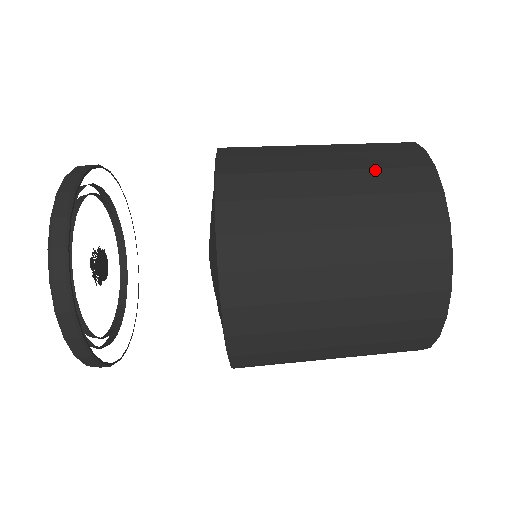
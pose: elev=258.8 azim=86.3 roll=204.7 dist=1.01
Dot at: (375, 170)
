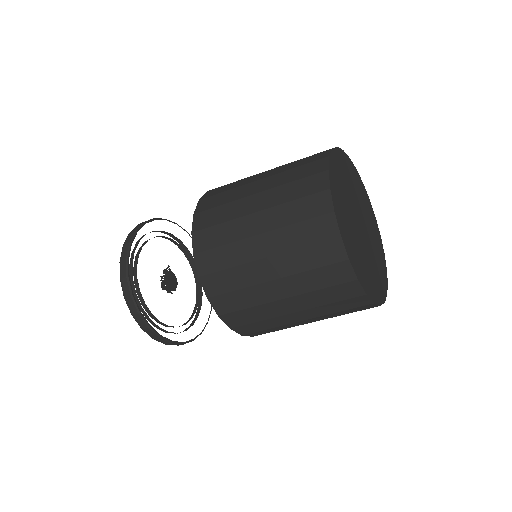
Dot at: (291, 226)
